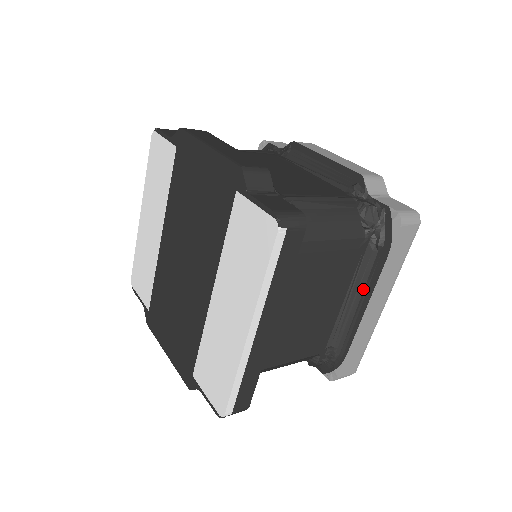
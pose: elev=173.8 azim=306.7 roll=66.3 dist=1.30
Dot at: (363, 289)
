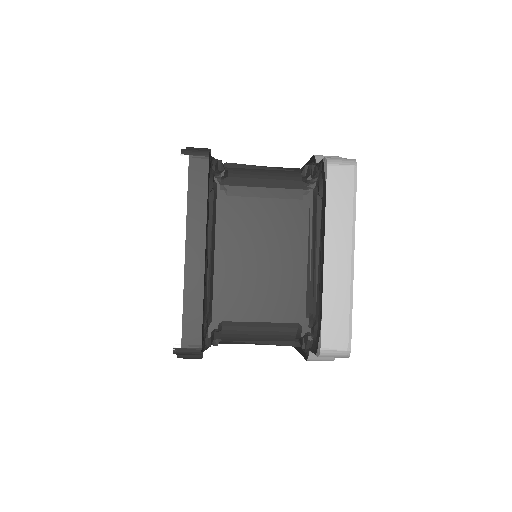
Dot at: (320, 240)
